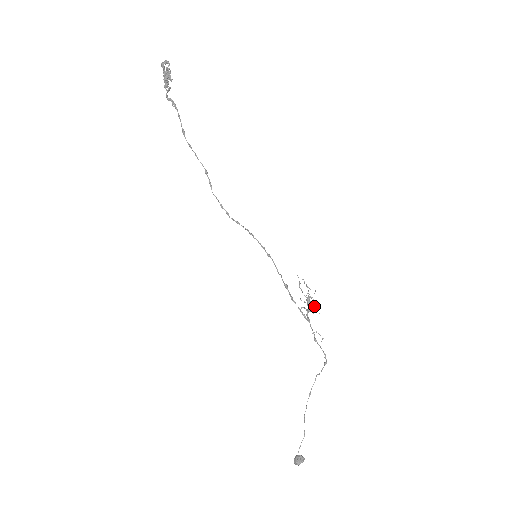
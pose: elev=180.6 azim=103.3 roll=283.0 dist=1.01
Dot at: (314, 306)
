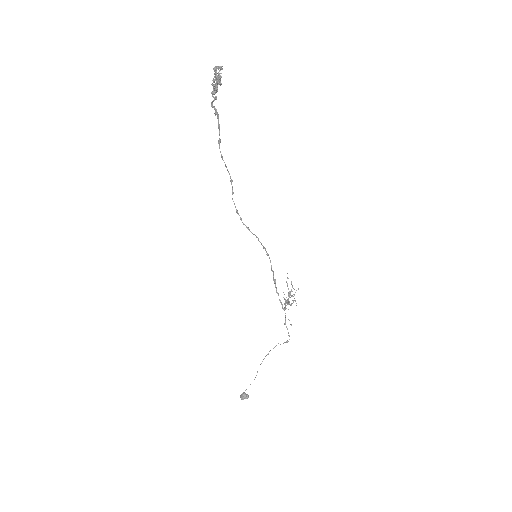
Dot at: (293, 302)
